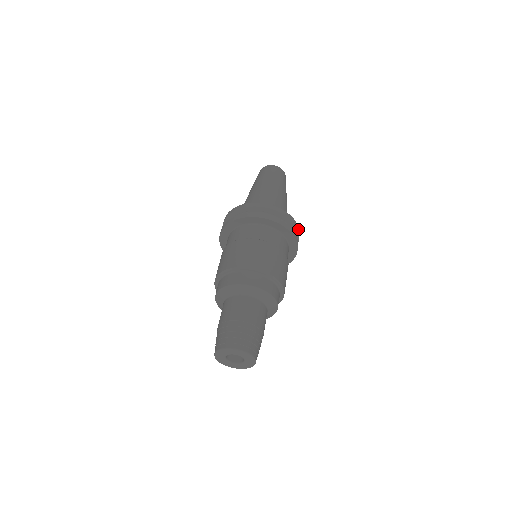
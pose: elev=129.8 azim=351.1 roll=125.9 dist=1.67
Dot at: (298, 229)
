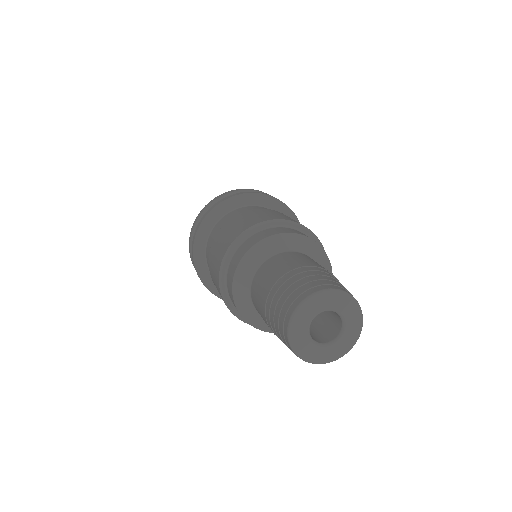
Dot at: occluded
